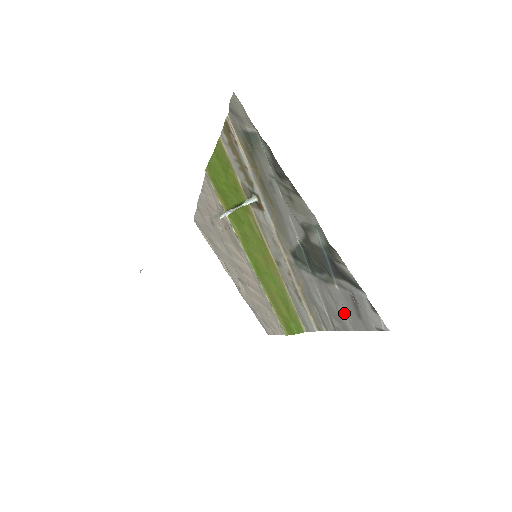
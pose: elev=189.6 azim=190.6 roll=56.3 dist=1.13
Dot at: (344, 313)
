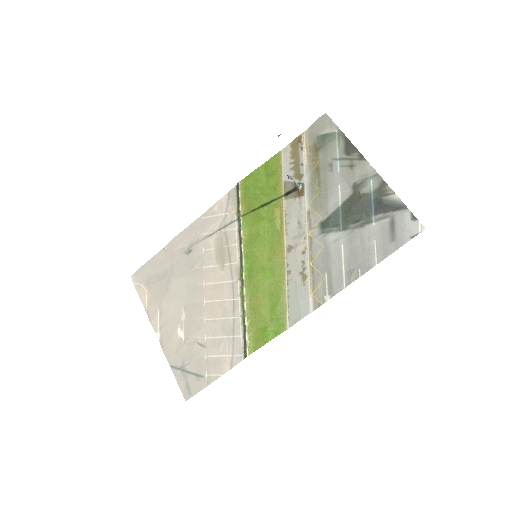
Dot at: (372, 250)
